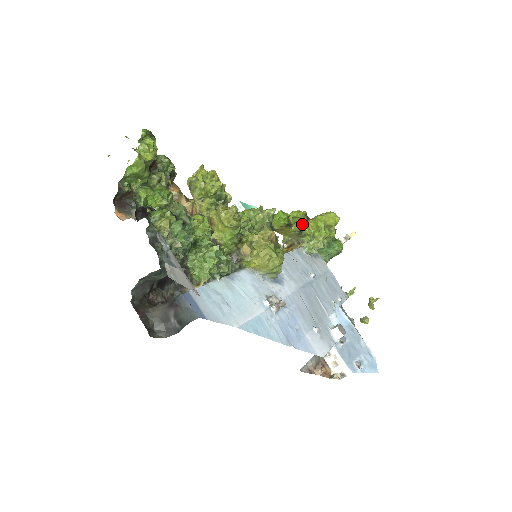
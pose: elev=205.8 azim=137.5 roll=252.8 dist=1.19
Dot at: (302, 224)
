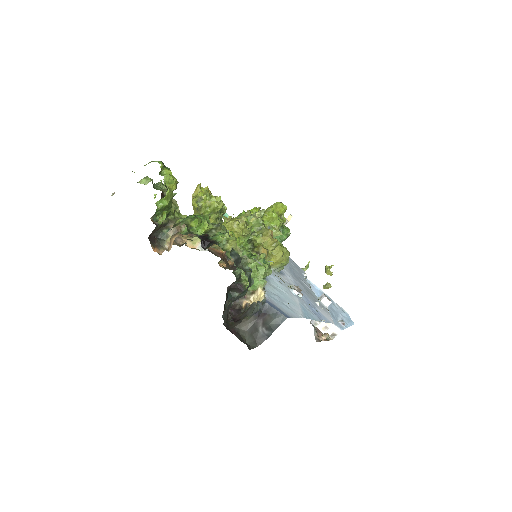
Dot at: occluded
